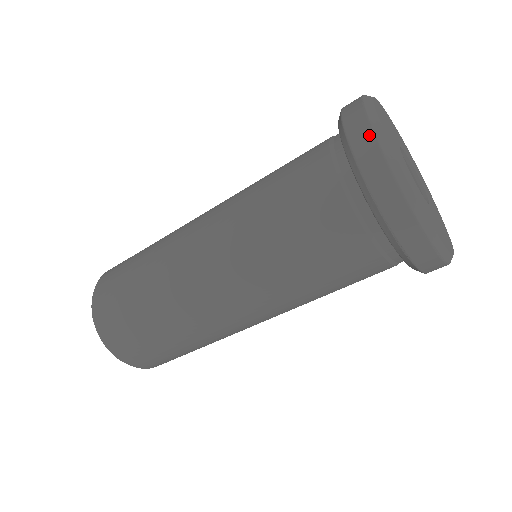
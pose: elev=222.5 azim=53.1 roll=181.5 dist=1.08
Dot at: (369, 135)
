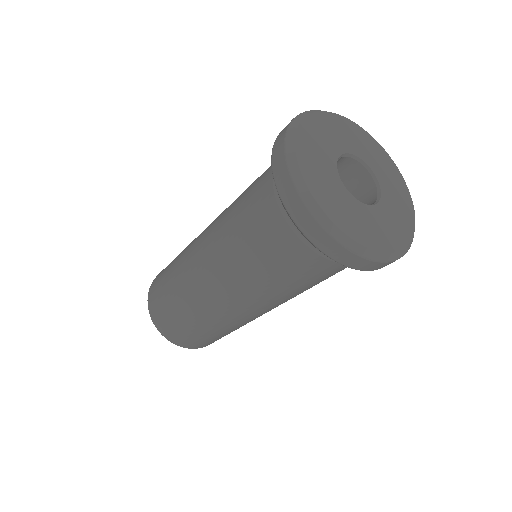
Dot at: (282, 152)
